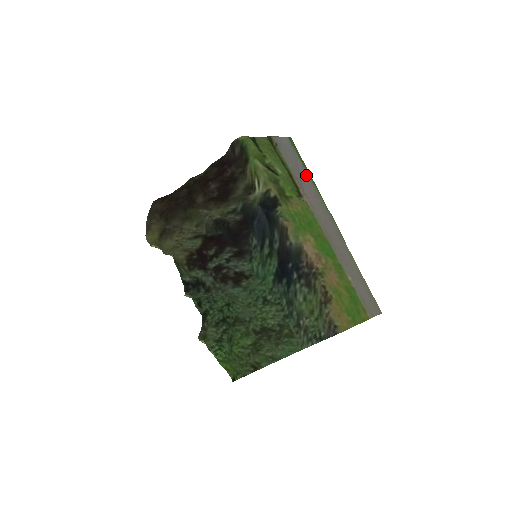
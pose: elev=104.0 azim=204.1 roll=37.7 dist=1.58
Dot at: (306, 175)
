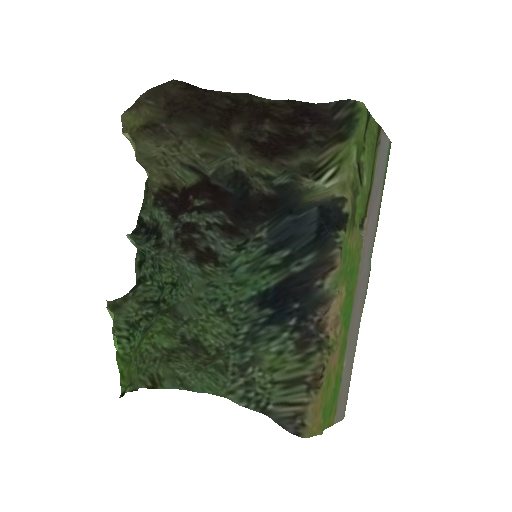
Dot at: (378, 203)
